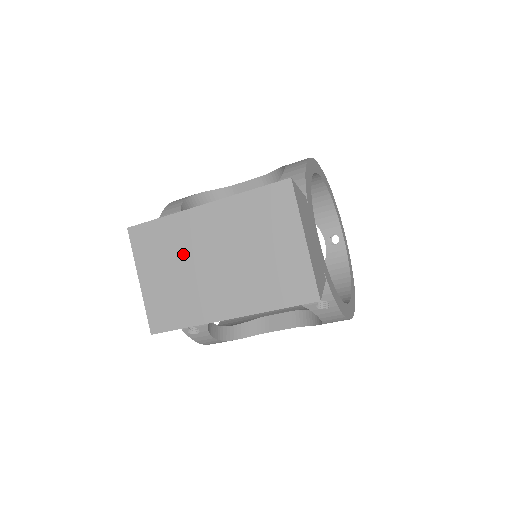
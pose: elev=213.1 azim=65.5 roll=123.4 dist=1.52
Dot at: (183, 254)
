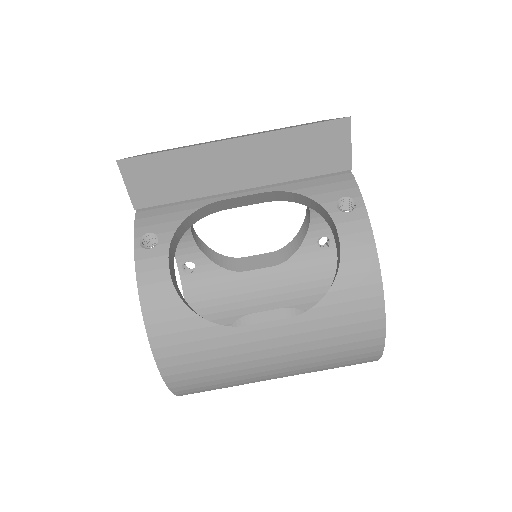
Dot at: occluded
